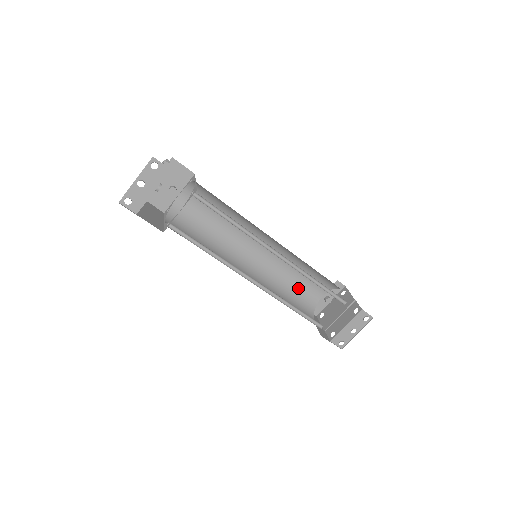
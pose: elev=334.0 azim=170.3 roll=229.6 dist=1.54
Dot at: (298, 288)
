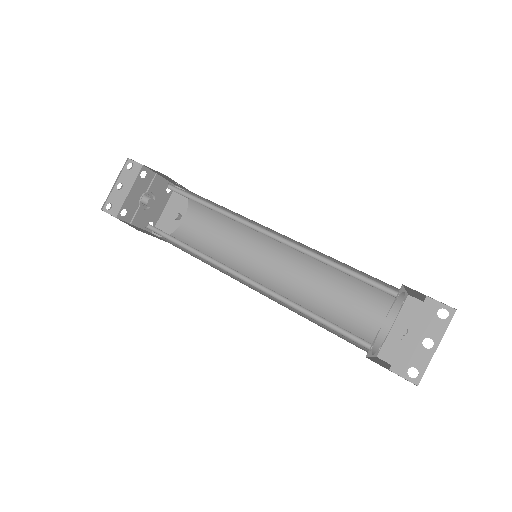
Dot at: (345, 315)
